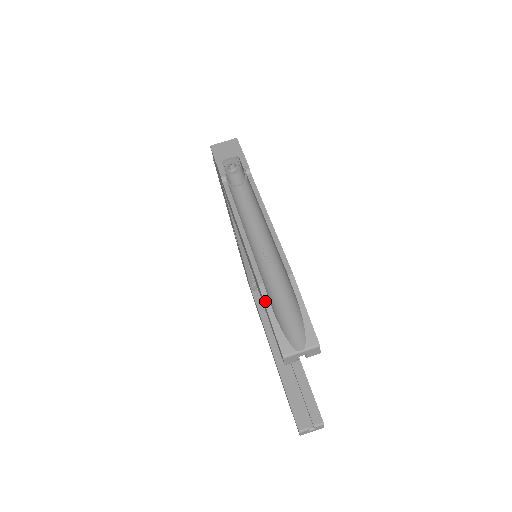
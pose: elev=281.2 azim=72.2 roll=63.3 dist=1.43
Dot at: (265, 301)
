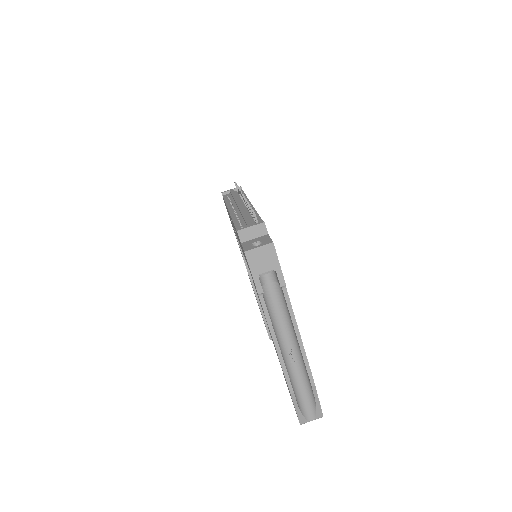
Dot at: (294, 402)
